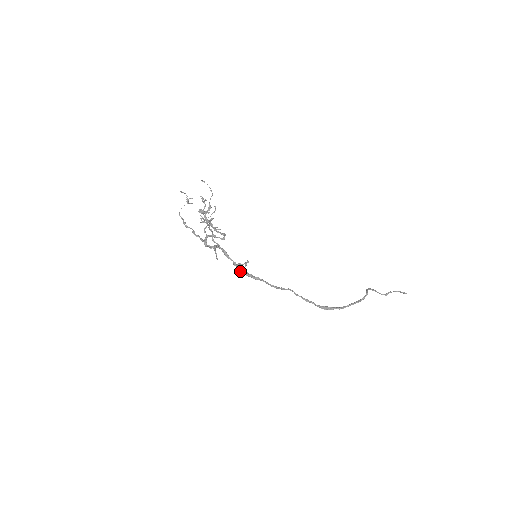
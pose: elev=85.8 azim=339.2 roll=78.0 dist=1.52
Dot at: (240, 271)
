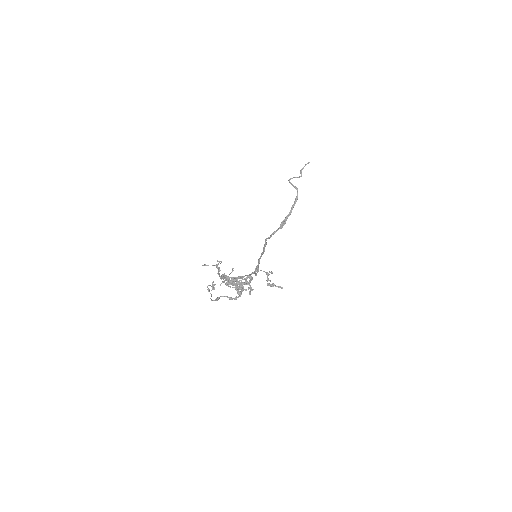
Dot at: (282, 288)
